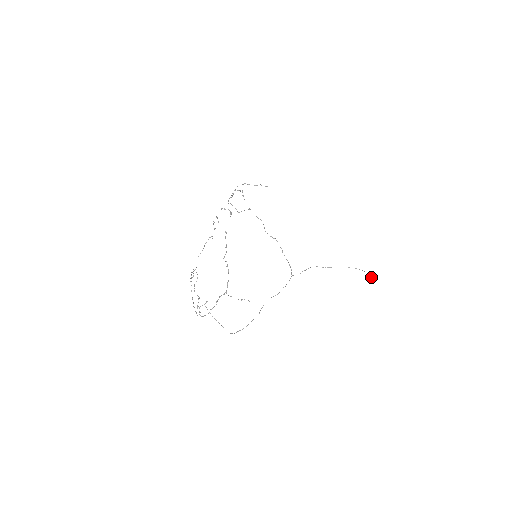
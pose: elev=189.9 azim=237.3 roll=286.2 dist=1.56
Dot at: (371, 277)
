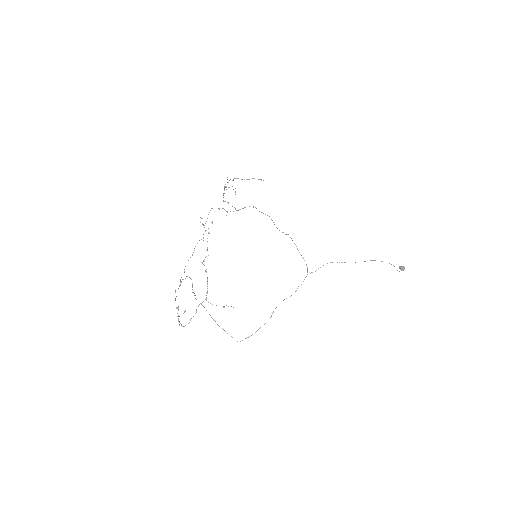
Dot at: (401, 269)
